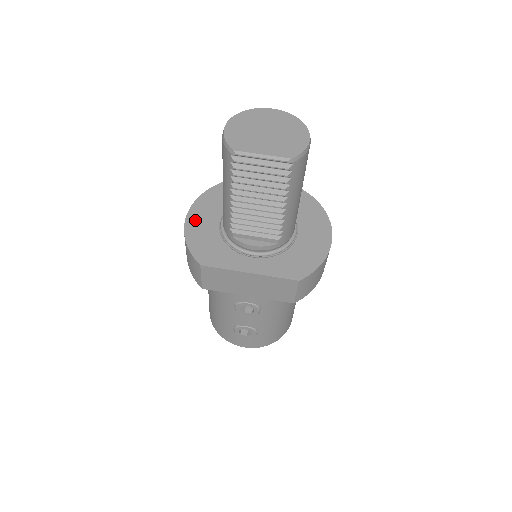
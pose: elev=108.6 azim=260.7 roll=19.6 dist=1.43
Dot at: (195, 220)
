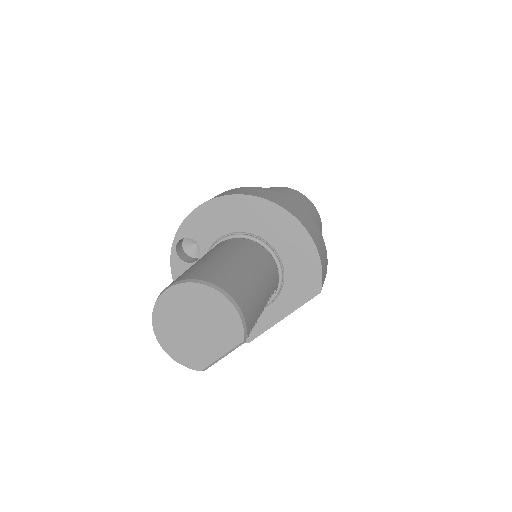
Dot at: occluded
